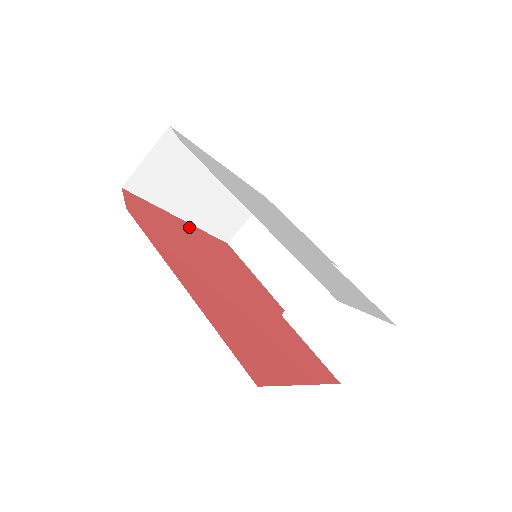
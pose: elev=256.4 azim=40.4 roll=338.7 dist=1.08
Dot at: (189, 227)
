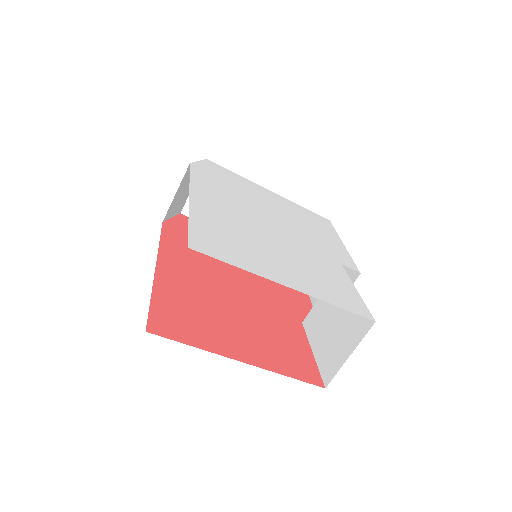
Dot at: occluded
